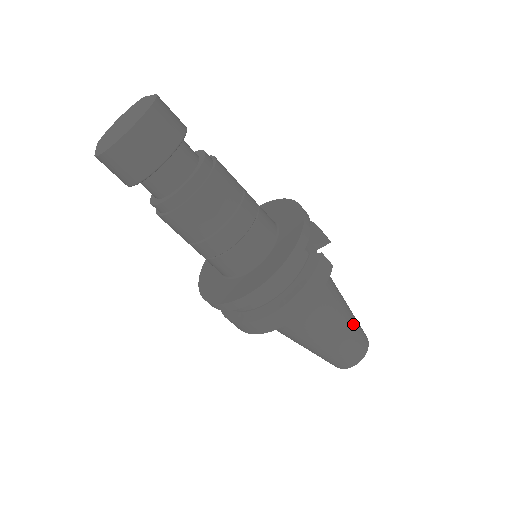
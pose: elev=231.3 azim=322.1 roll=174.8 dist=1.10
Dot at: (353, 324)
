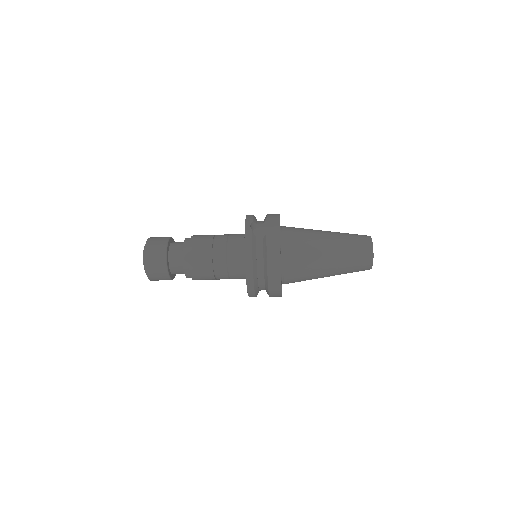
Dot at: (342, 243)
